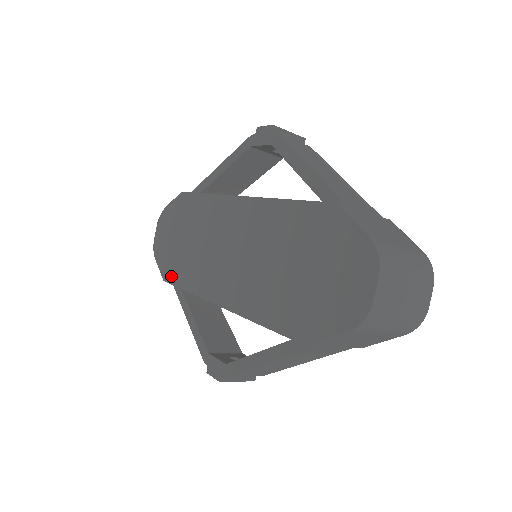
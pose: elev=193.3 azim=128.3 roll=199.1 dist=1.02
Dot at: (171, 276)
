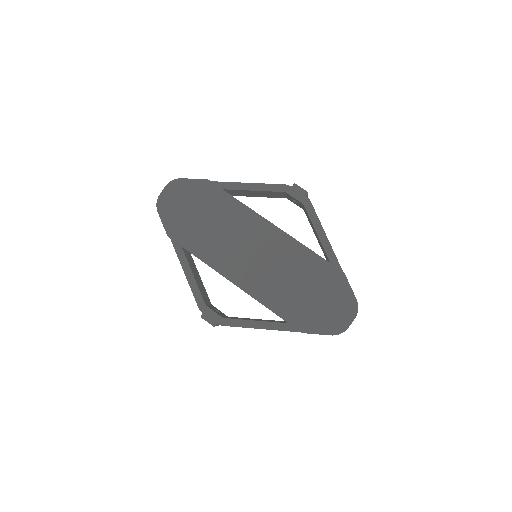
Dot at: (180, 238)
